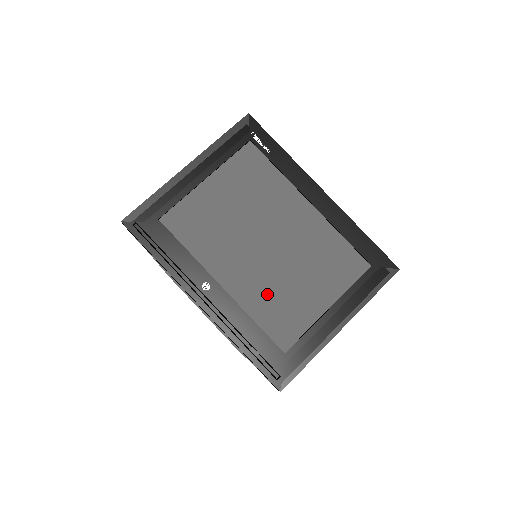
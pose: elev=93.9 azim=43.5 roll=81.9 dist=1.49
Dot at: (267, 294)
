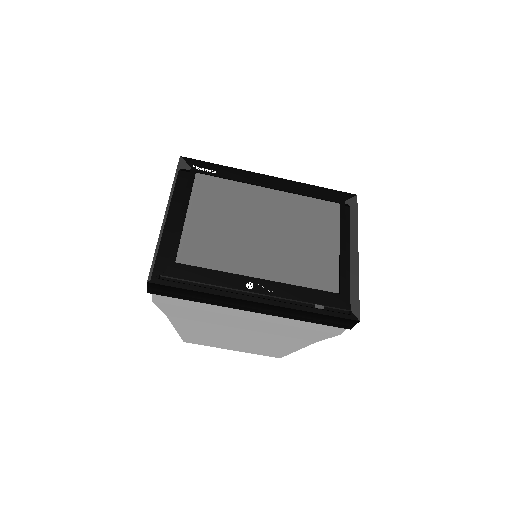
Dot at: (294, 263)
